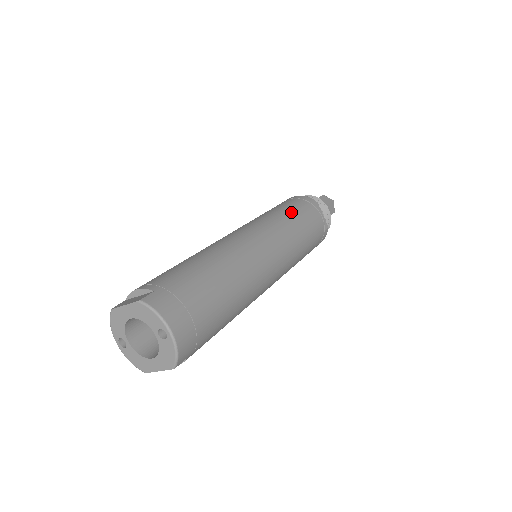
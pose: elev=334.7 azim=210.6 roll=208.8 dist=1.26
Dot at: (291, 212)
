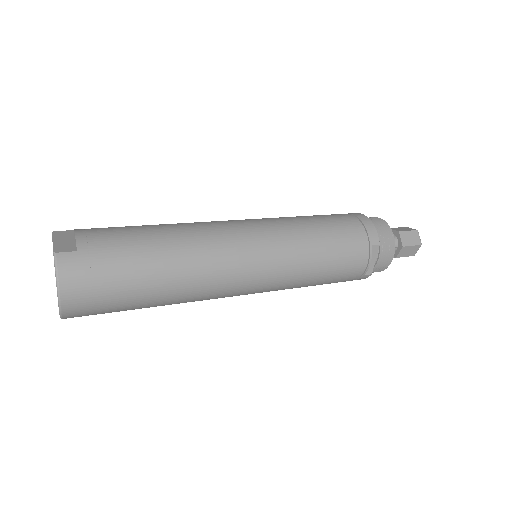
Dot at: (328, 240)
